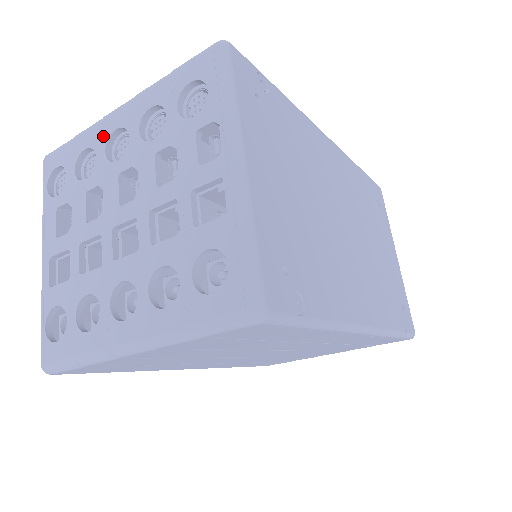
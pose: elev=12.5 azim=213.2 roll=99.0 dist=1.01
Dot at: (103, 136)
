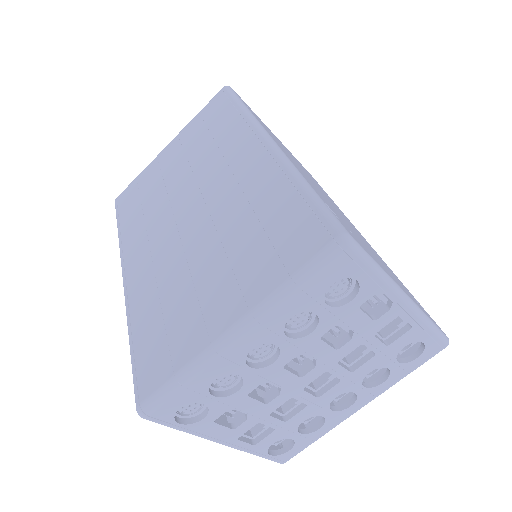
Dot at: (236, 362)
